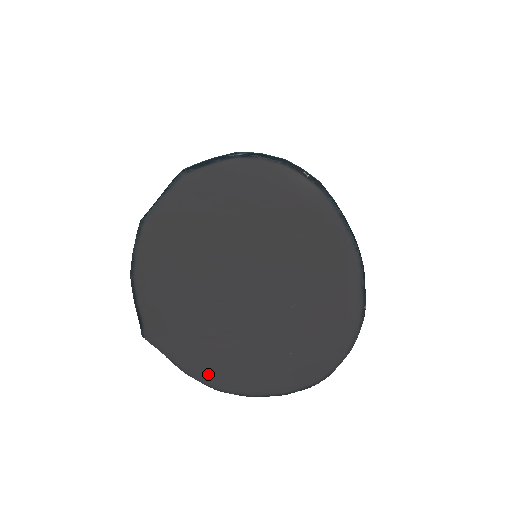
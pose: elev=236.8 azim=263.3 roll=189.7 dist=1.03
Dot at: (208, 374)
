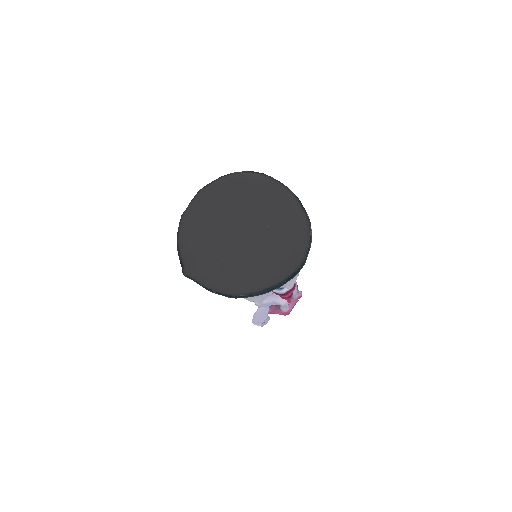
Dot at: (225, 285)
